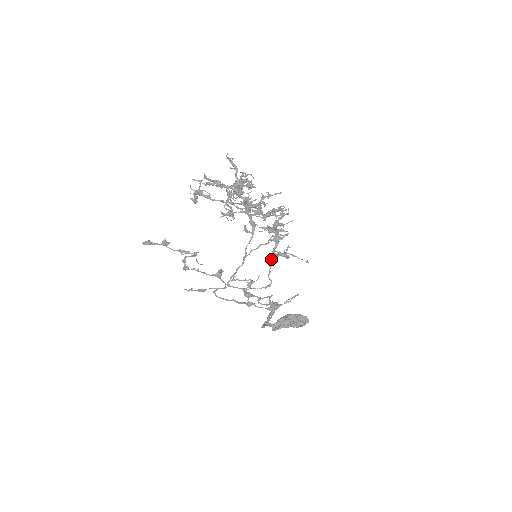
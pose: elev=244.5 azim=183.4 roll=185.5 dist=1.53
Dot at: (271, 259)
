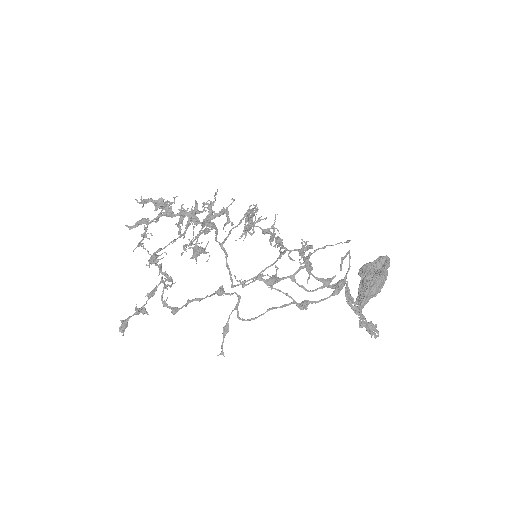
Dot at: occluded
